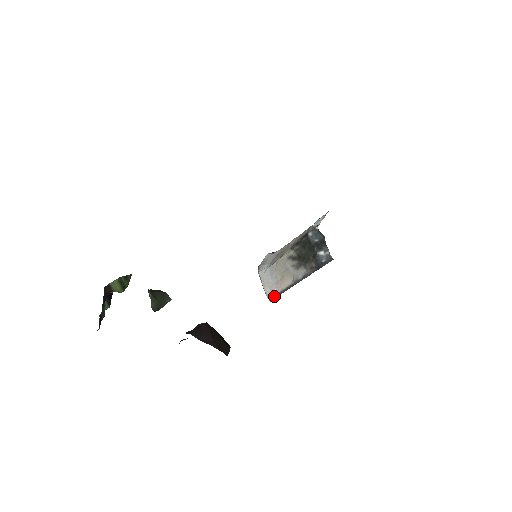
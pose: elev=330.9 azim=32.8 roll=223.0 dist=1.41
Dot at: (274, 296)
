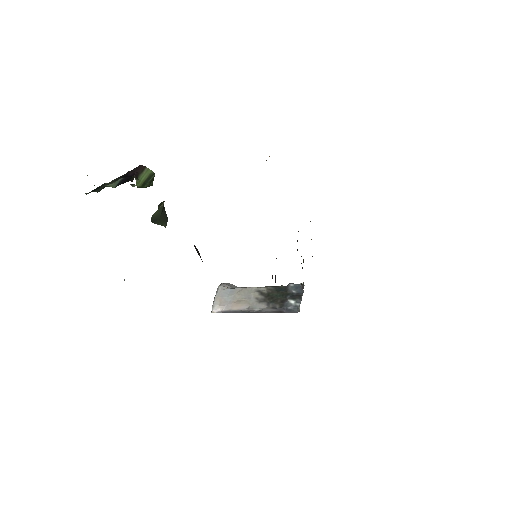
Dot at: (218, 310)
